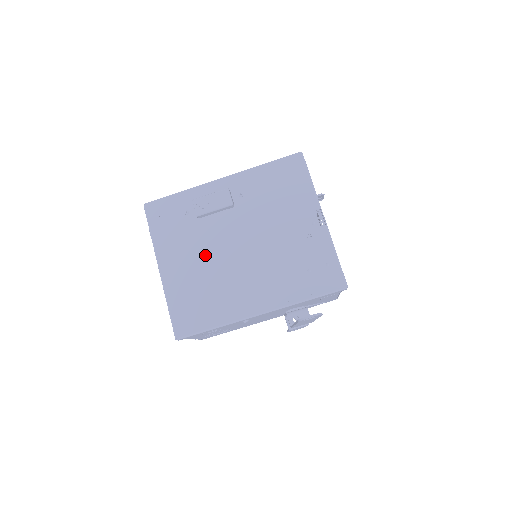
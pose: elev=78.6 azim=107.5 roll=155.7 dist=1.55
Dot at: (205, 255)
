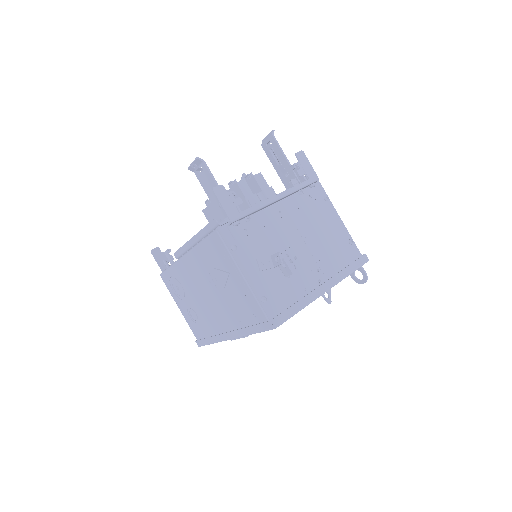
Dot at: occluded
